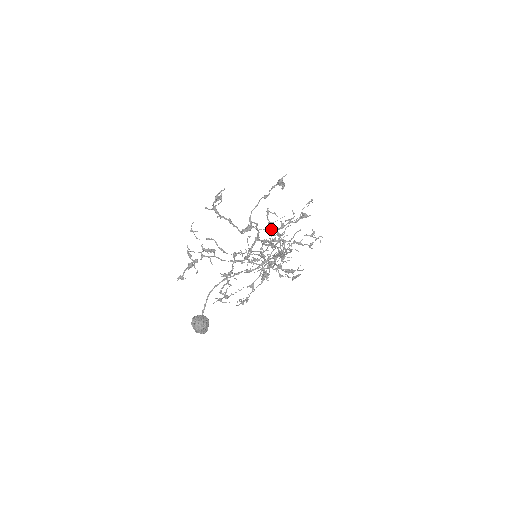
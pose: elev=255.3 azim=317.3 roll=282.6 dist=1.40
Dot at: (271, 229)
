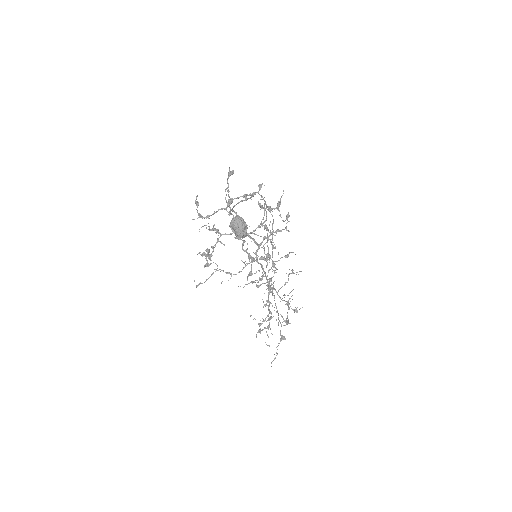
Dot at: (245, 194)
